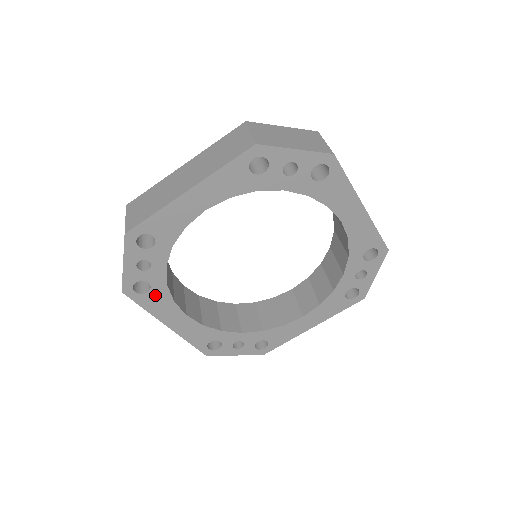
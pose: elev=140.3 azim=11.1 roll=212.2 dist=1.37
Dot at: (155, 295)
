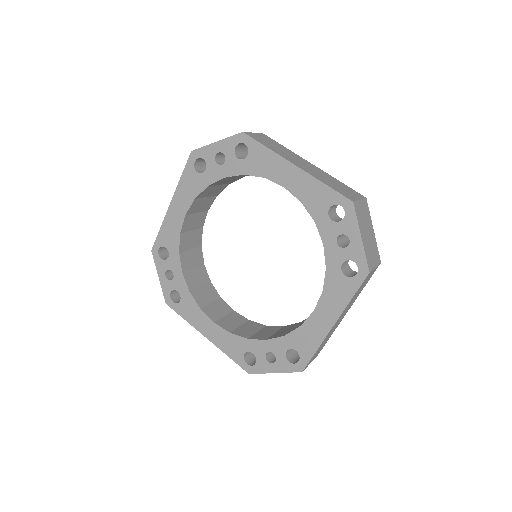
Dot at: (186, 303)
